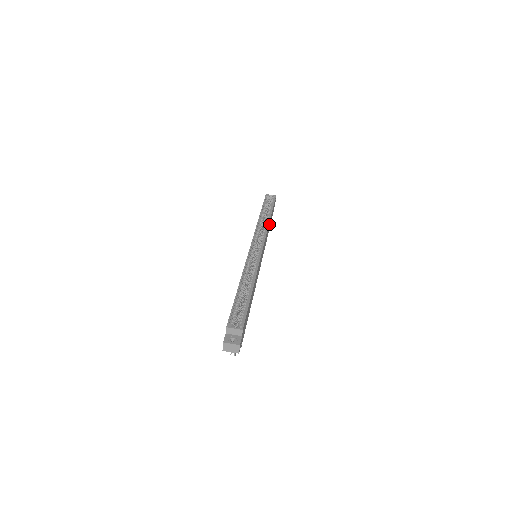
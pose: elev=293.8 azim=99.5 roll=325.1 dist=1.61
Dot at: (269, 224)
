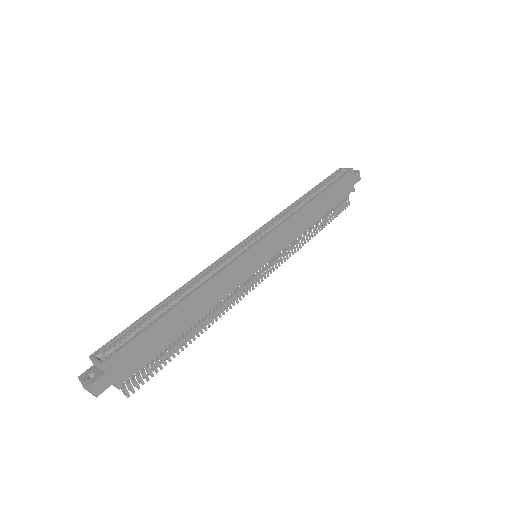
Dot at: (310, 210)
